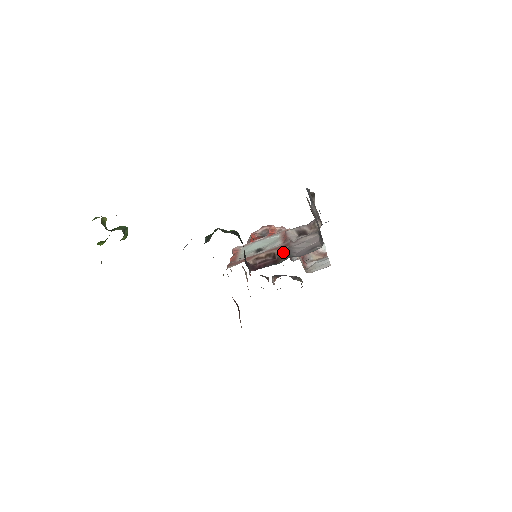
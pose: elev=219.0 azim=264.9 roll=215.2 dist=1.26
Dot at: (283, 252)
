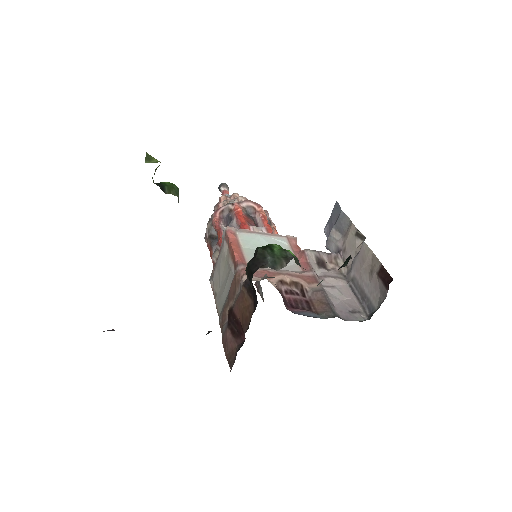
Dot at: (318, 295)
